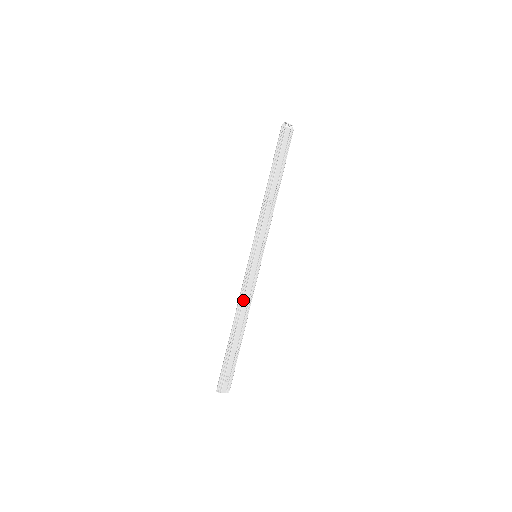
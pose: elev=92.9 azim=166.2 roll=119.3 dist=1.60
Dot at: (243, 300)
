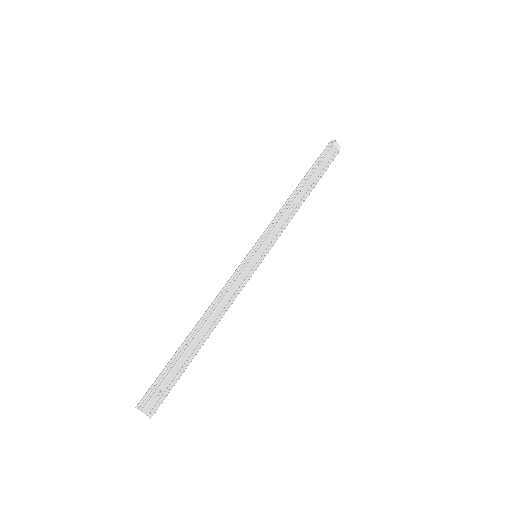
Dot at: (222, 299)
